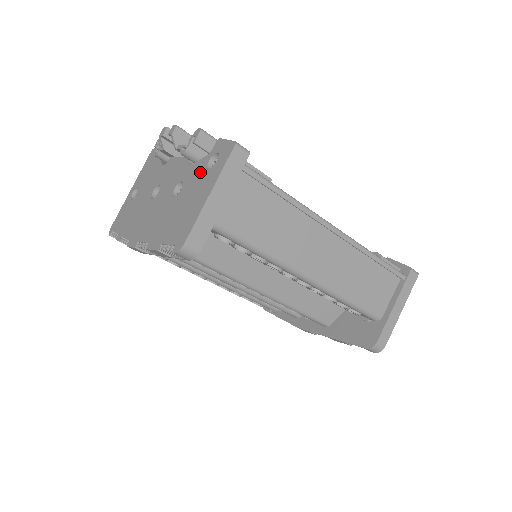
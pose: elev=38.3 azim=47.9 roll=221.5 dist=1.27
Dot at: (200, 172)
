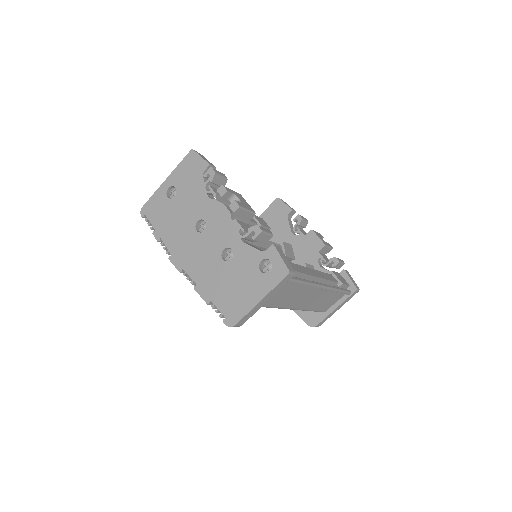
Dot at: (252, 264)
